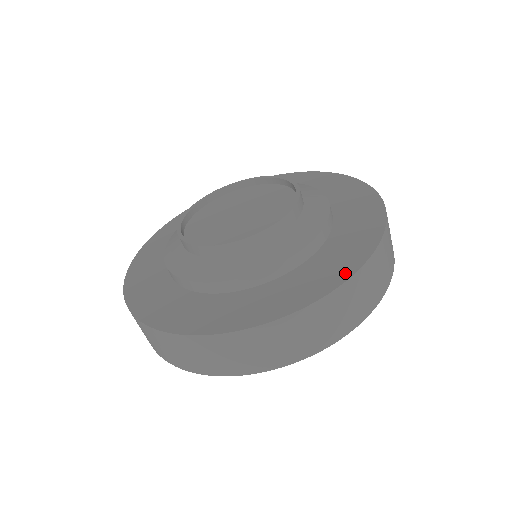
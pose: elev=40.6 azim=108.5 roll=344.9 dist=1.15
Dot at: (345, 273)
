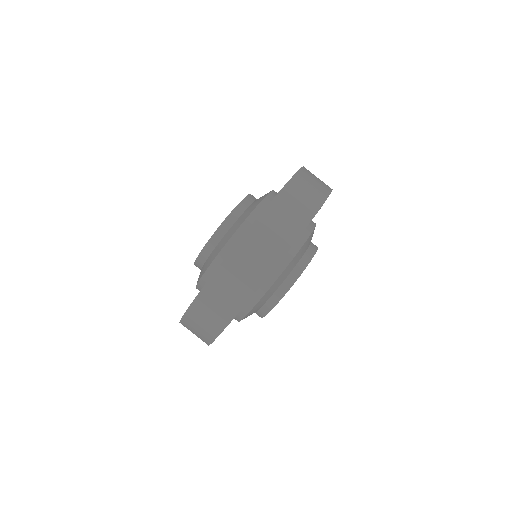
Dot at: (227, 256)
